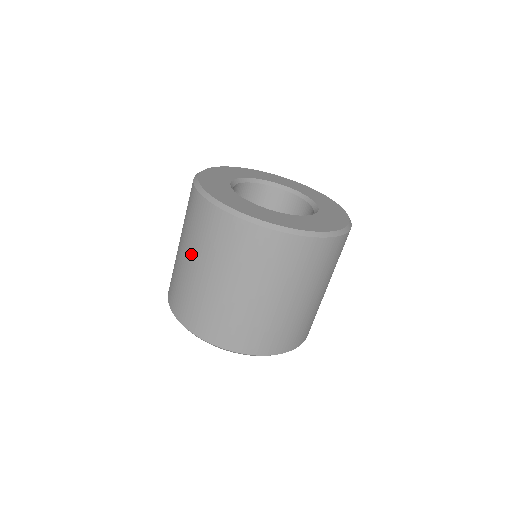
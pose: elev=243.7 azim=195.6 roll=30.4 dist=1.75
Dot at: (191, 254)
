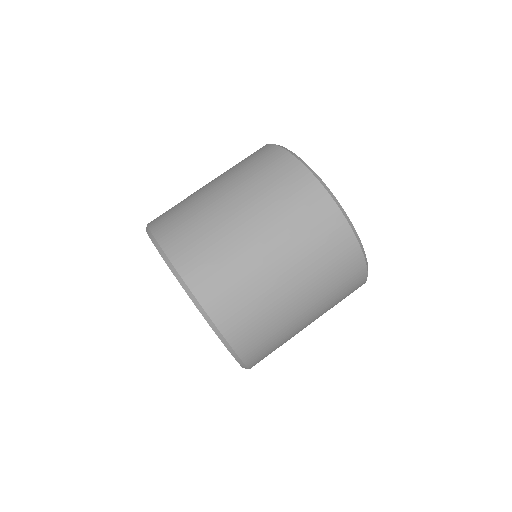
Dot at: occluded
